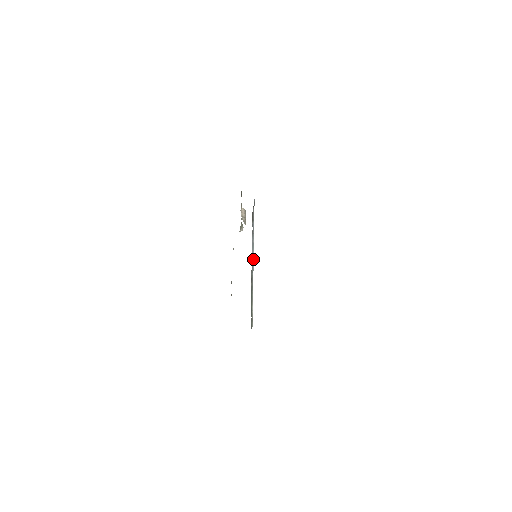
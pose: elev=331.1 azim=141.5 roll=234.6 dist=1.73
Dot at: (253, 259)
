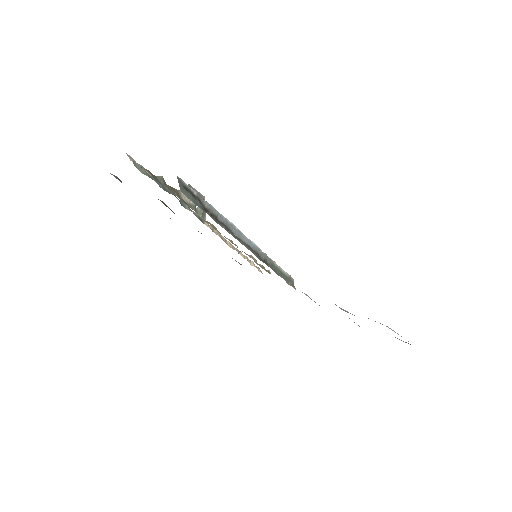
Dot at: (251, 242)
